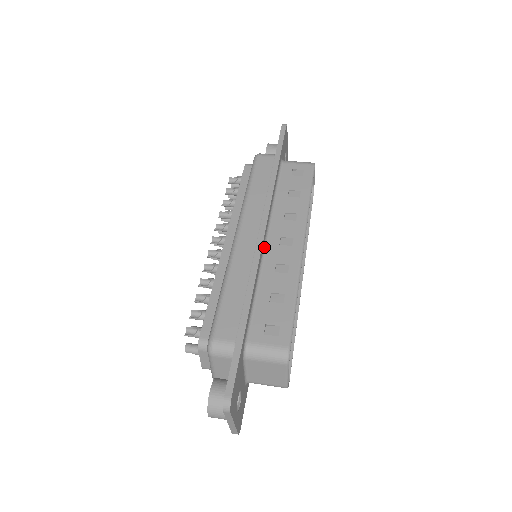
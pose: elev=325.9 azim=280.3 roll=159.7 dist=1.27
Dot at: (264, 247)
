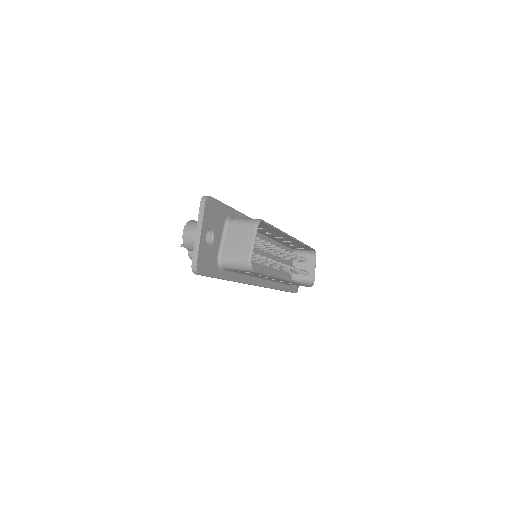
Dot at: occluded
